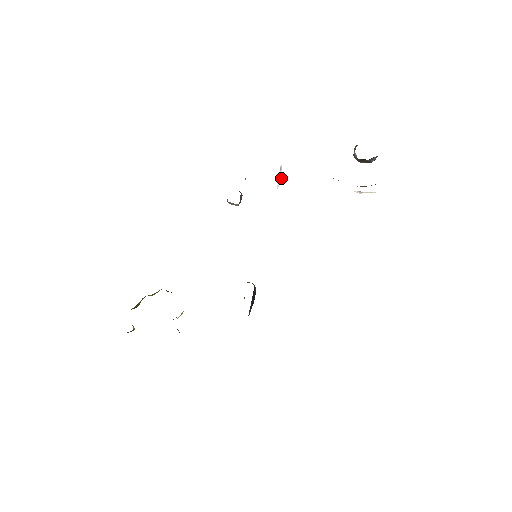
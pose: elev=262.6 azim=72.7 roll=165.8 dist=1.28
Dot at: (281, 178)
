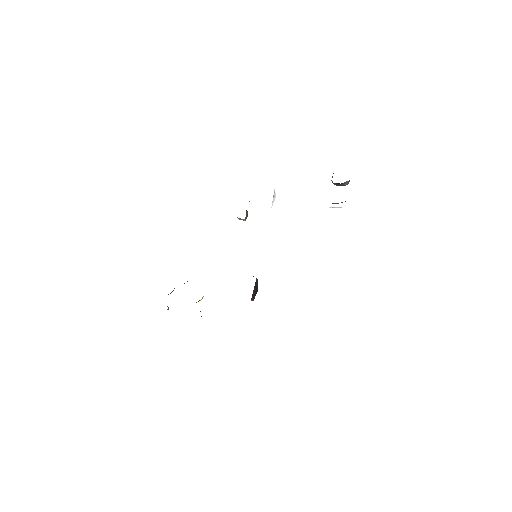
Dot at: occluded
